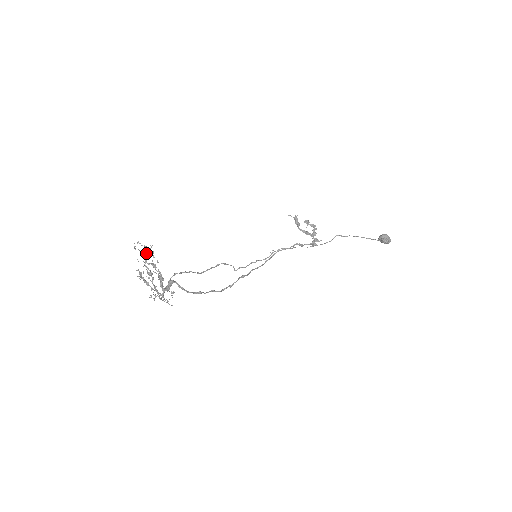
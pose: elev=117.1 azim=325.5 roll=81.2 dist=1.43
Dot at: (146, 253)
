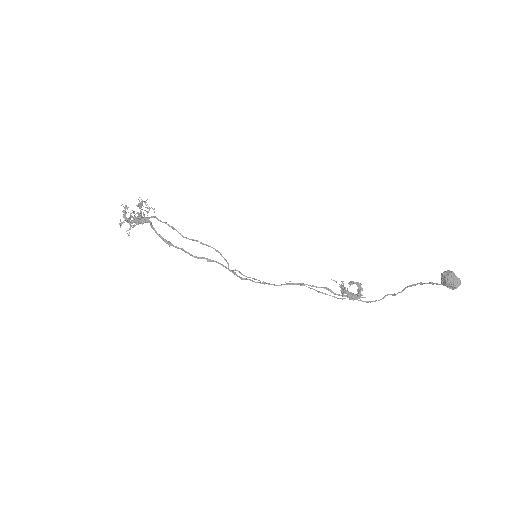
Dot at: occluded
